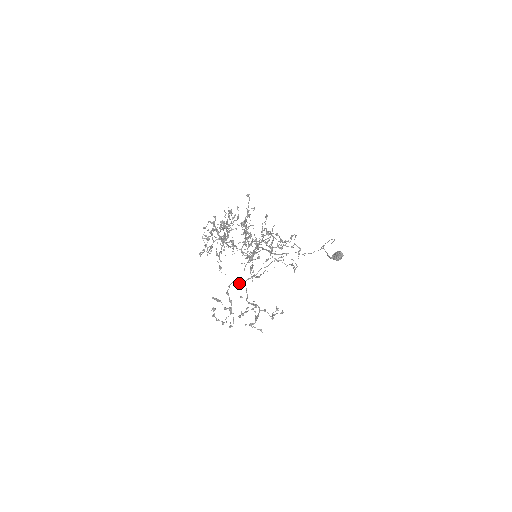
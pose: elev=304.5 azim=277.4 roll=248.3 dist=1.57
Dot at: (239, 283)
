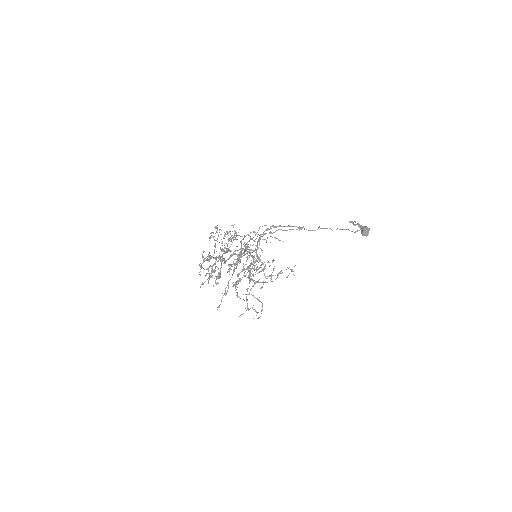
Dot at: (256, 233)
